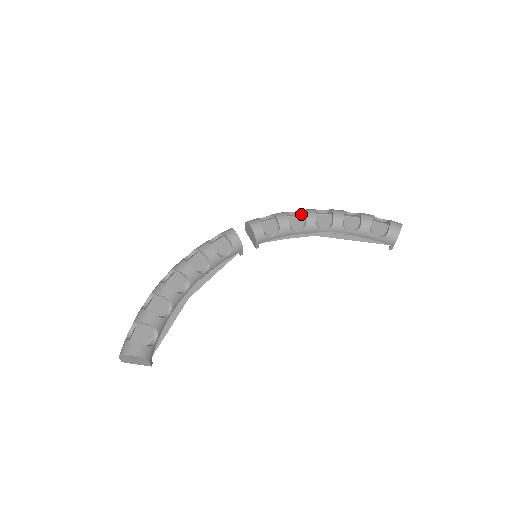
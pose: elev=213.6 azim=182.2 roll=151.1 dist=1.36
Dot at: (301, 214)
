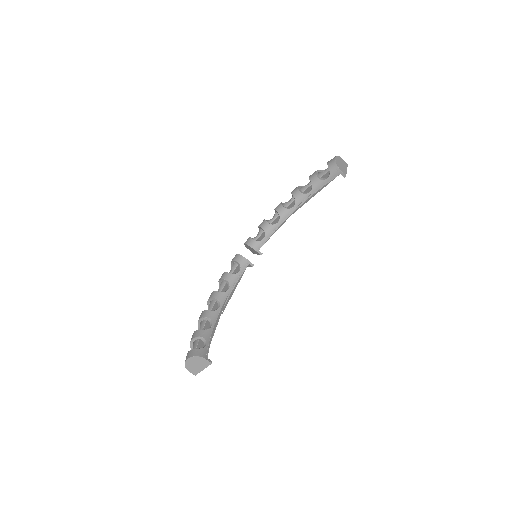
Dot at: occluded
